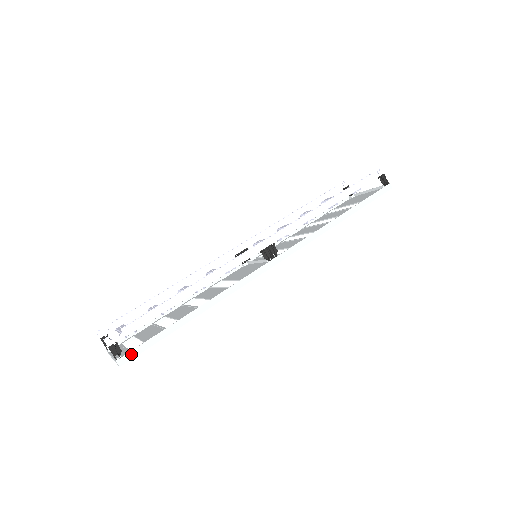
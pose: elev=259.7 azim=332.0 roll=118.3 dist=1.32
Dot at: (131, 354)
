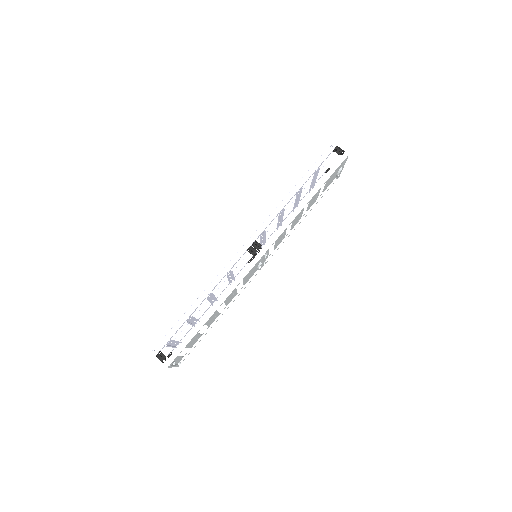
Dot at: (172, 357)
